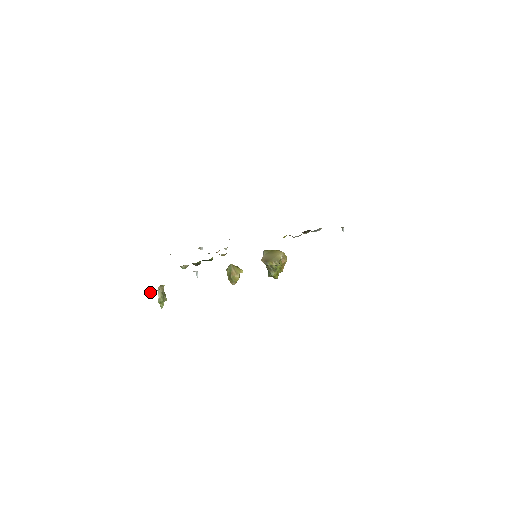
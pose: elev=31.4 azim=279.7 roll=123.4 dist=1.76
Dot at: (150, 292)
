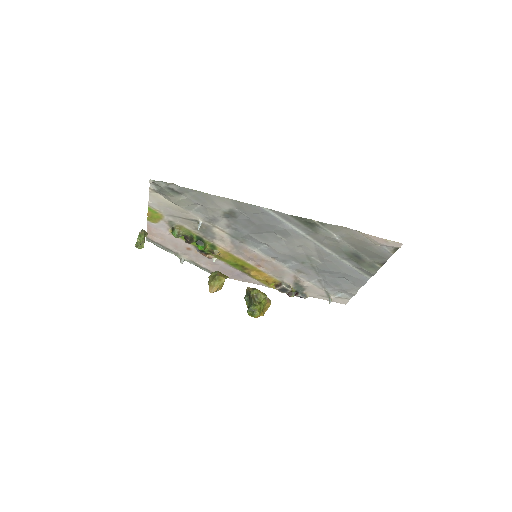
Dot at: (161, 185)
